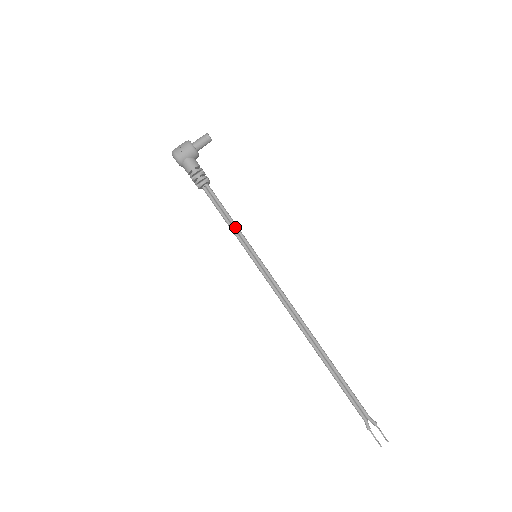
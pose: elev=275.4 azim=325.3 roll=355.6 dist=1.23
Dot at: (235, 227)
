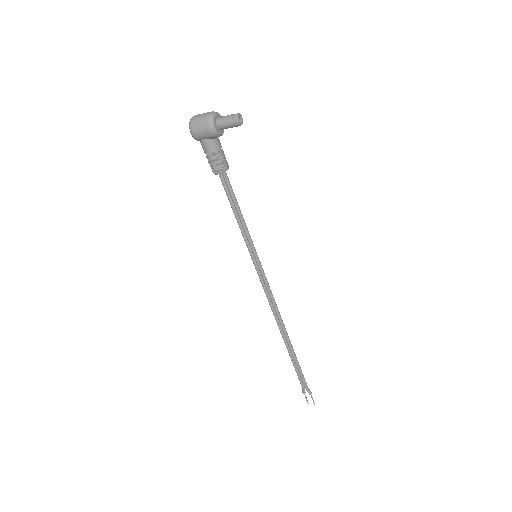
Dot at: (242, 225)
